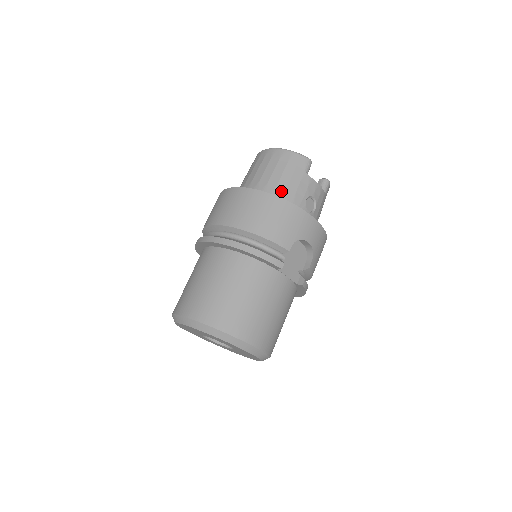
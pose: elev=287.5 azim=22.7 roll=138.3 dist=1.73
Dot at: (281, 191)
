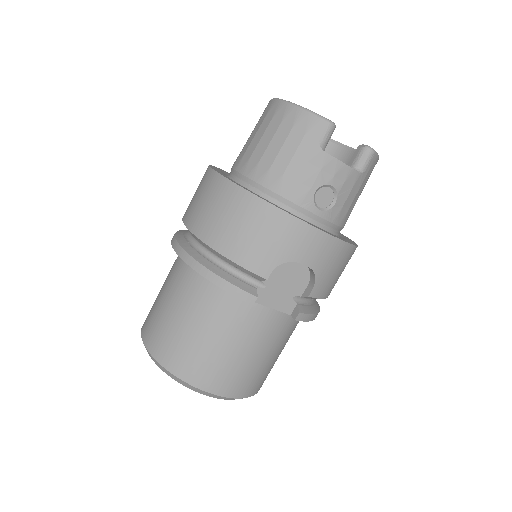
Dot at: (274, 179)
